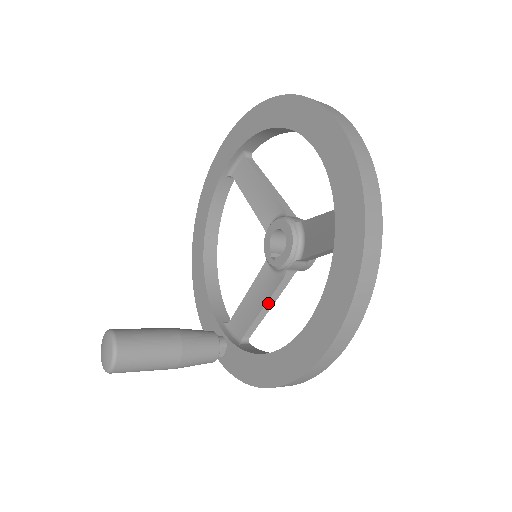
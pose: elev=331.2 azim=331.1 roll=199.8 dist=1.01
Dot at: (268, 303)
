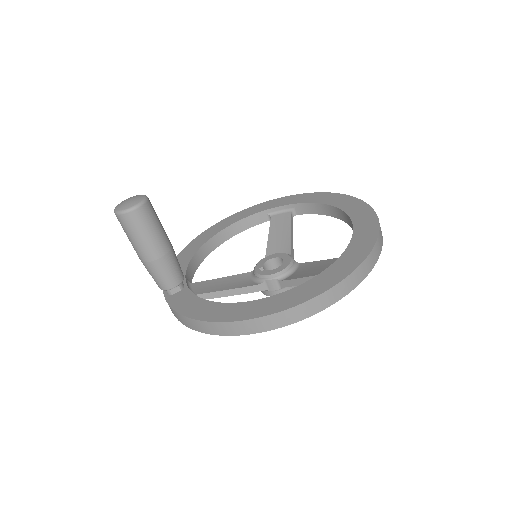
Dot at: (234, 290)
